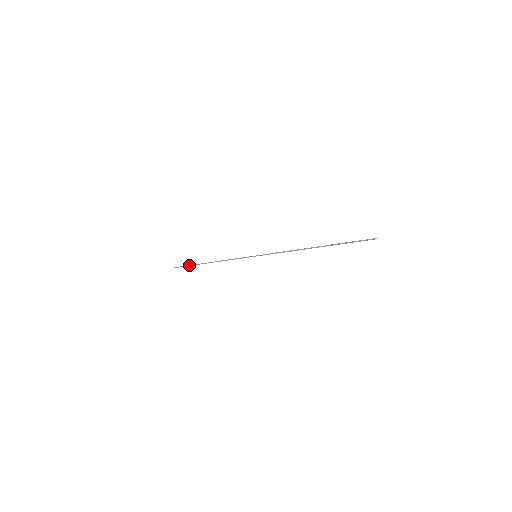
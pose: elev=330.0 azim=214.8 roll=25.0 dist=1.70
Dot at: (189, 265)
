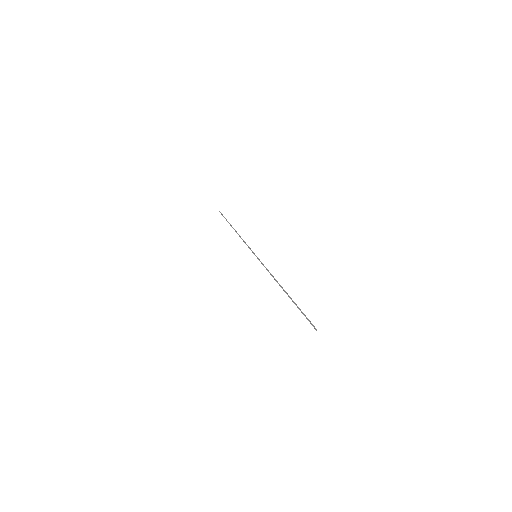
Dot at: occluded
